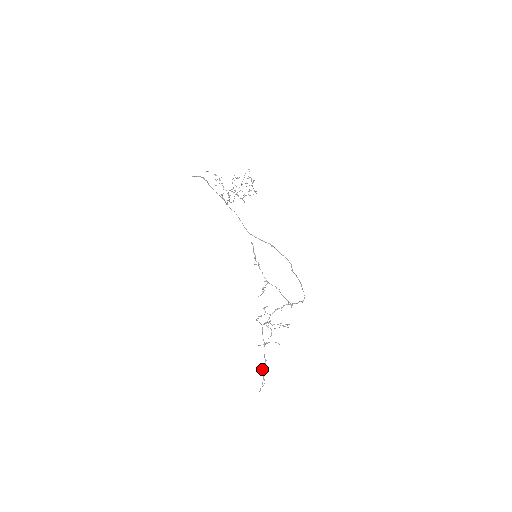
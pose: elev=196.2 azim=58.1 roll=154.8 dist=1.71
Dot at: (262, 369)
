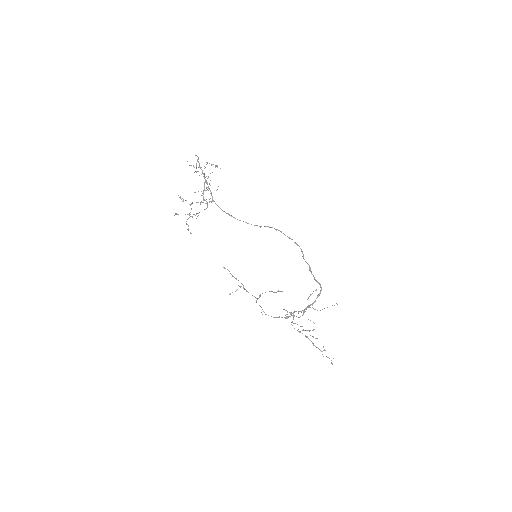
Dot at: (324, 349)
